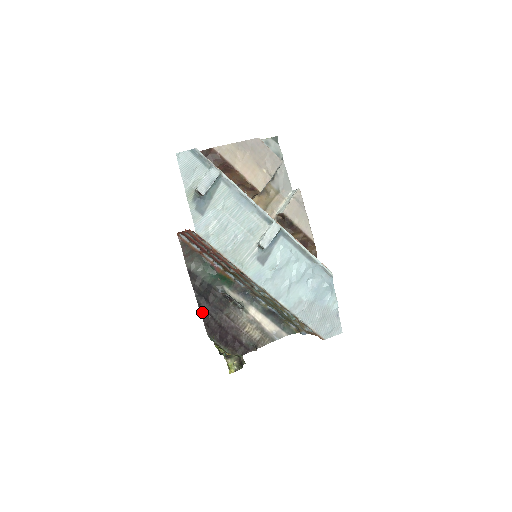
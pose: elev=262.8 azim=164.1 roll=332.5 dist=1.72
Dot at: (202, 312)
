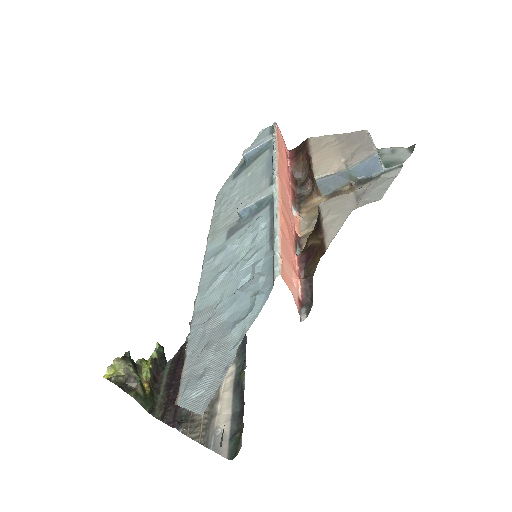
Dot at: occluded
